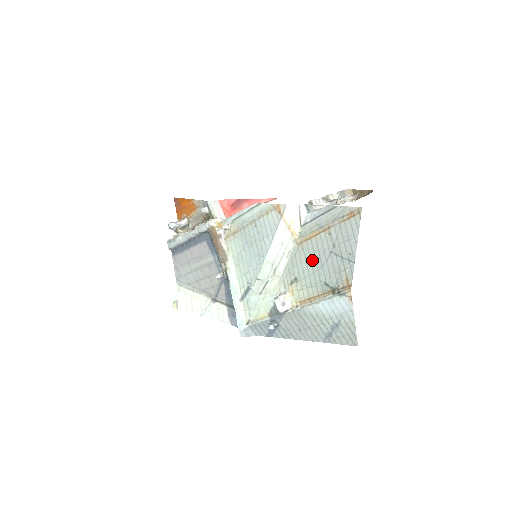
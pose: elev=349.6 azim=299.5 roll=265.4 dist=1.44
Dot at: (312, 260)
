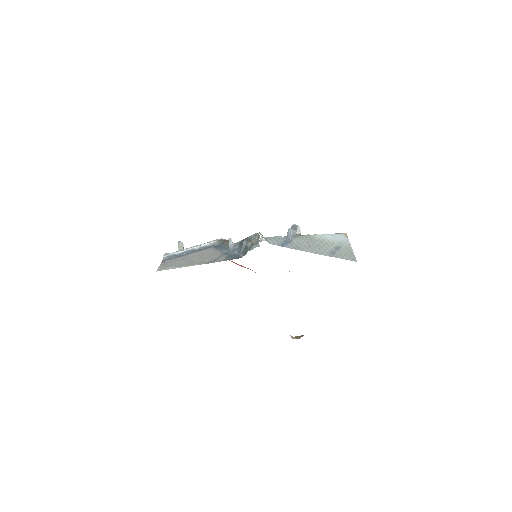
Dot at: occluded
